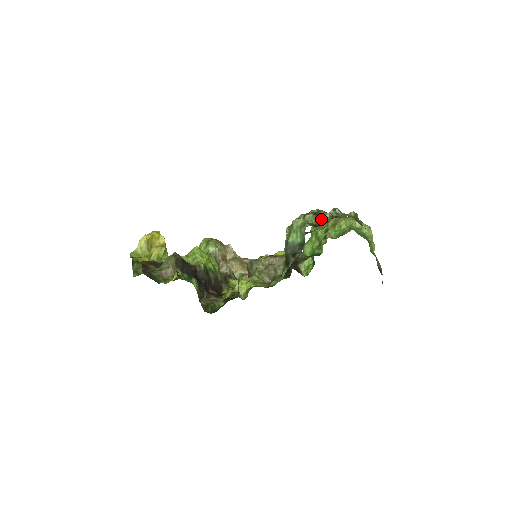
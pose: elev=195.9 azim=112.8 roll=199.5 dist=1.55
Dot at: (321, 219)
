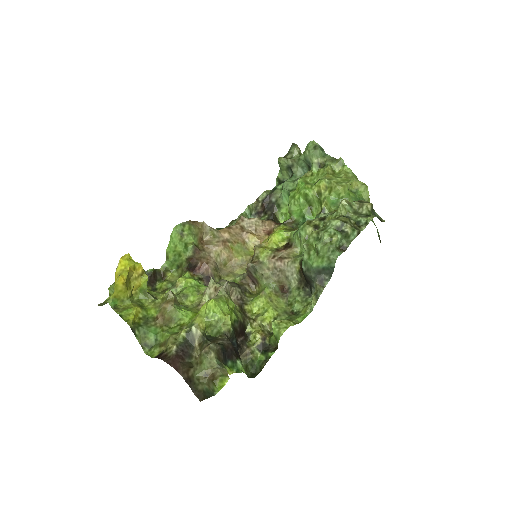
Dot at: (348, 238)
